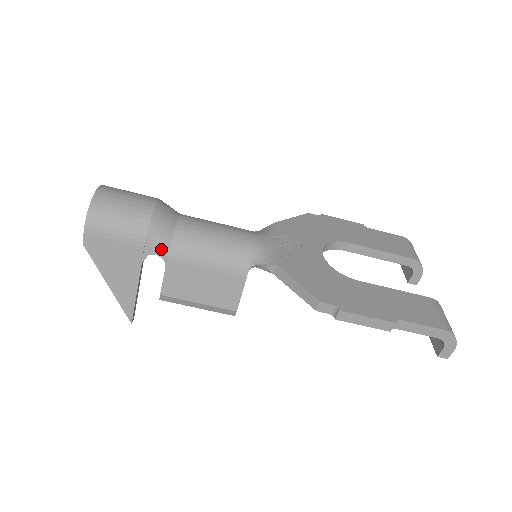
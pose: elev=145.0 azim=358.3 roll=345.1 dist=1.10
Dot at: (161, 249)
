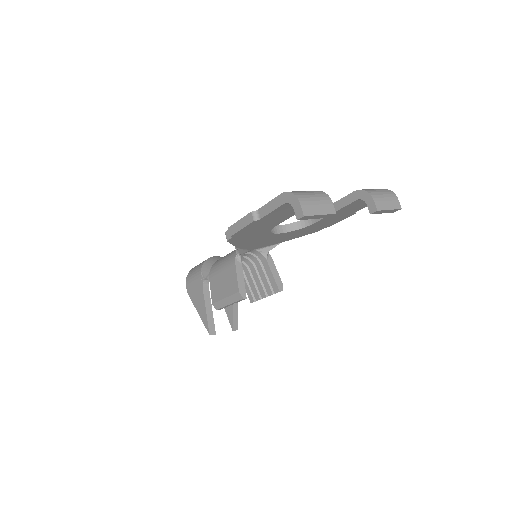
Dot at: (207, 273)
